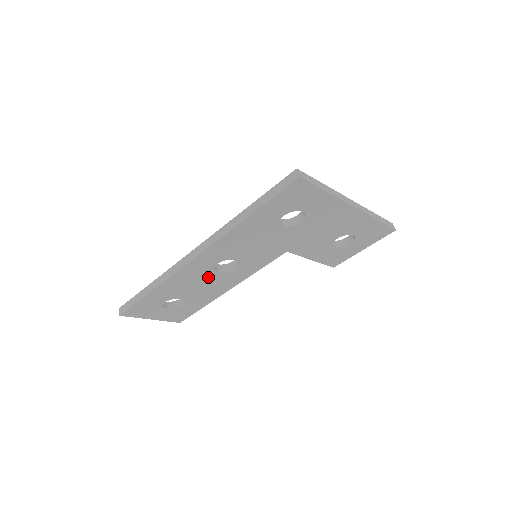
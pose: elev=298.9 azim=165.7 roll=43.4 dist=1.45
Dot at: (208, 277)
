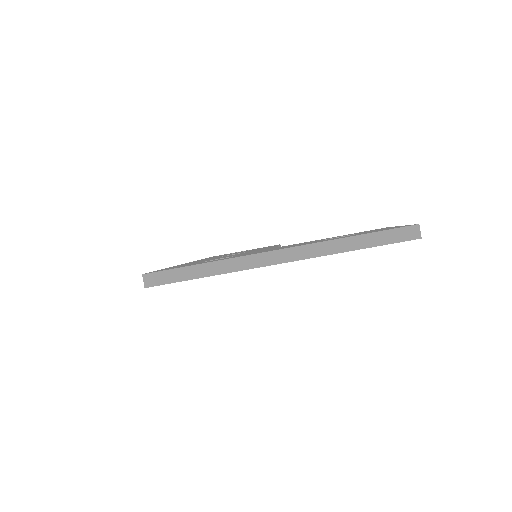
Dot at: occluded
